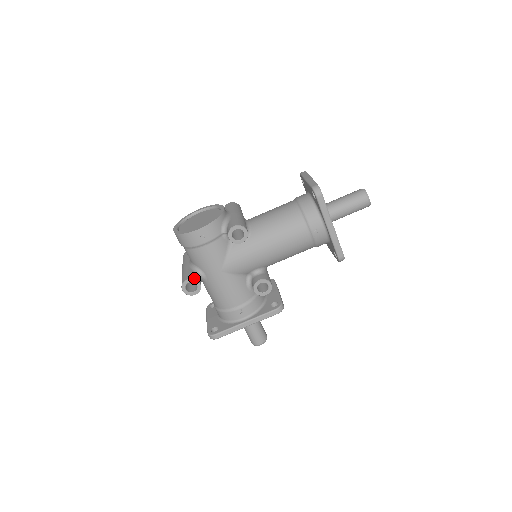
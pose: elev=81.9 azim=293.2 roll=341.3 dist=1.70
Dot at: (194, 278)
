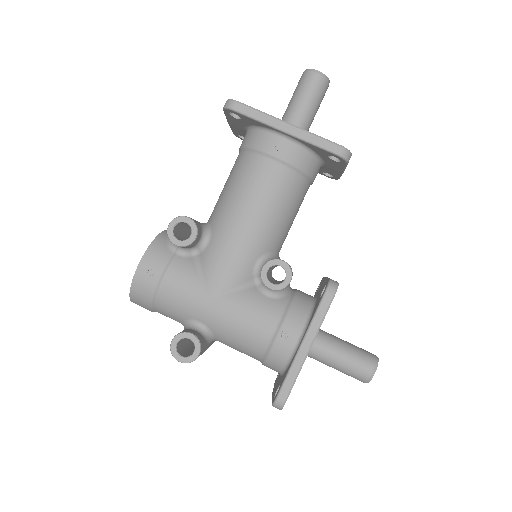
Dot at: occluded
